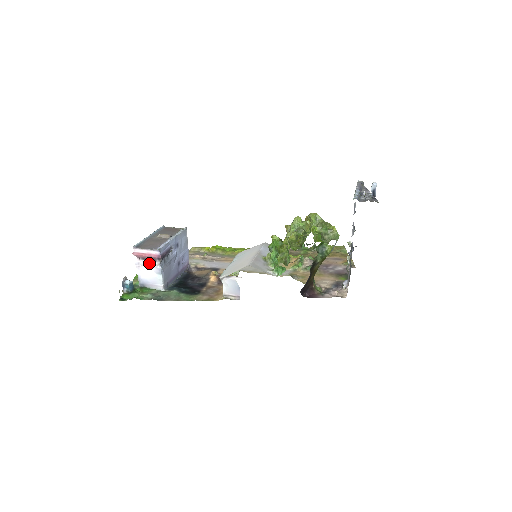
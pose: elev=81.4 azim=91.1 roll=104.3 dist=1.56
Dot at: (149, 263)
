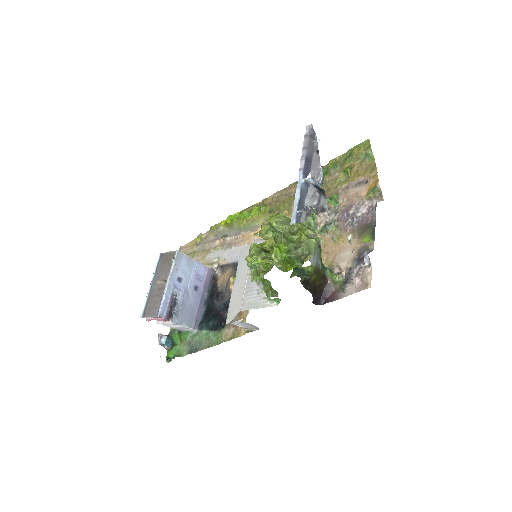
Dot at: occluded
